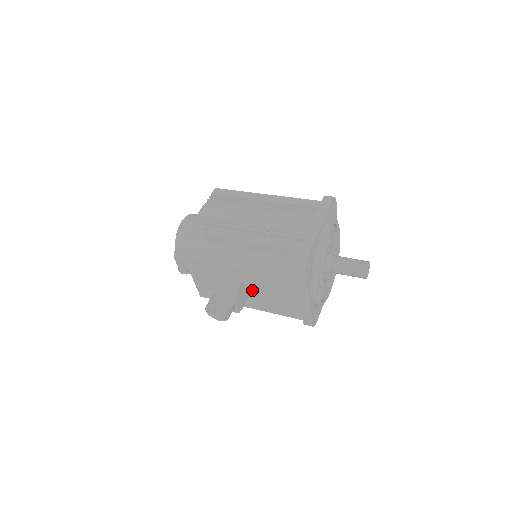
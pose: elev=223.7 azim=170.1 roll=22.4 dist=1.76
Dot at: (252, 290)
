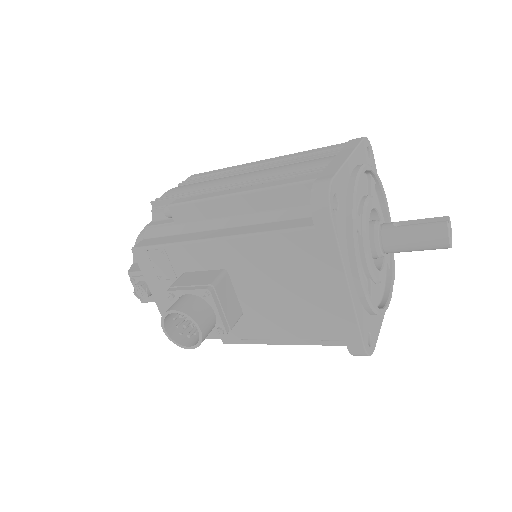
Dot at: (246, 292)
